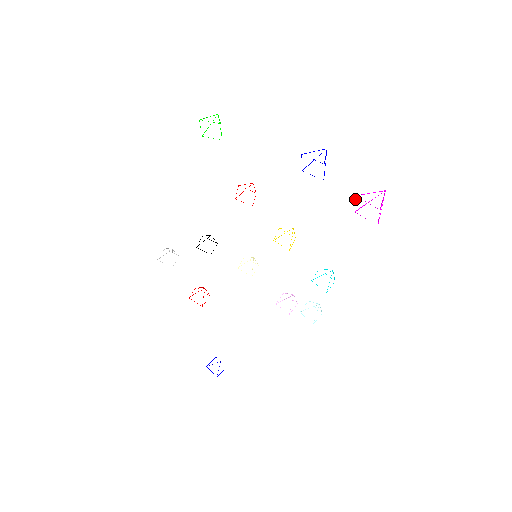
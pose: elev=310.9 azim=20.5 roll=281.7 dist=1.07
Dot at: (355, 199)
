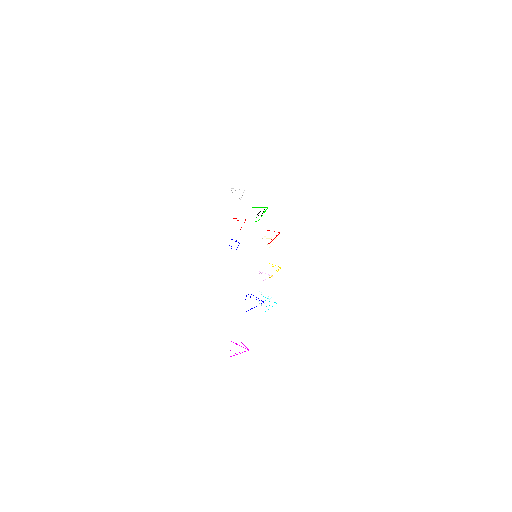
Dot at: occluded
